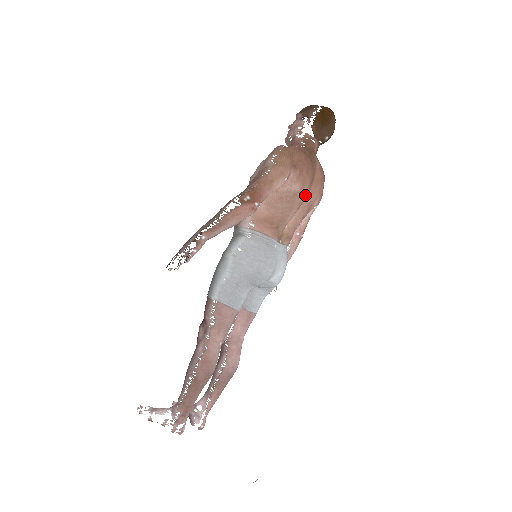
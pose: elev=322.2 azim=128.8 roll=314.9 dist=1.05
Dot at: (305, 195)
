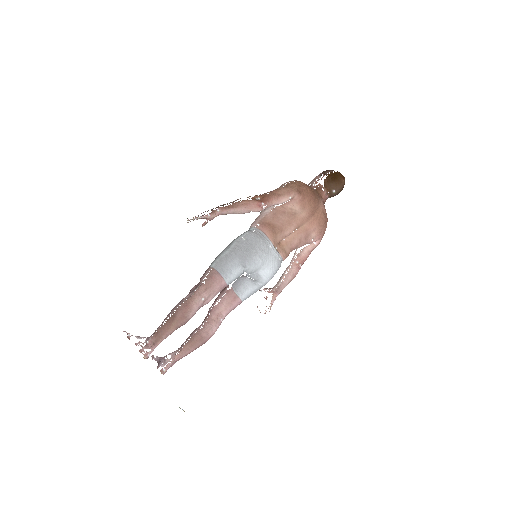
Dot at: (304, 220)
